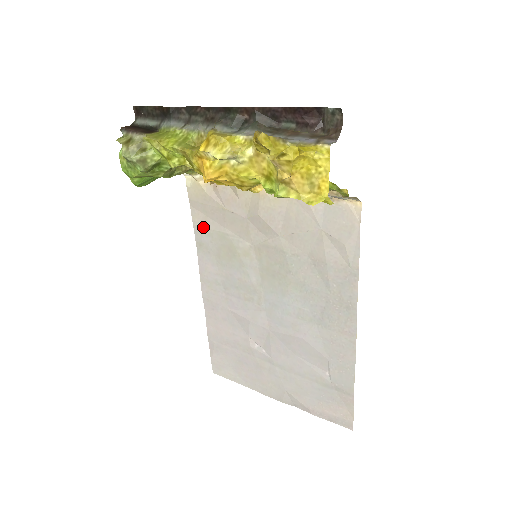
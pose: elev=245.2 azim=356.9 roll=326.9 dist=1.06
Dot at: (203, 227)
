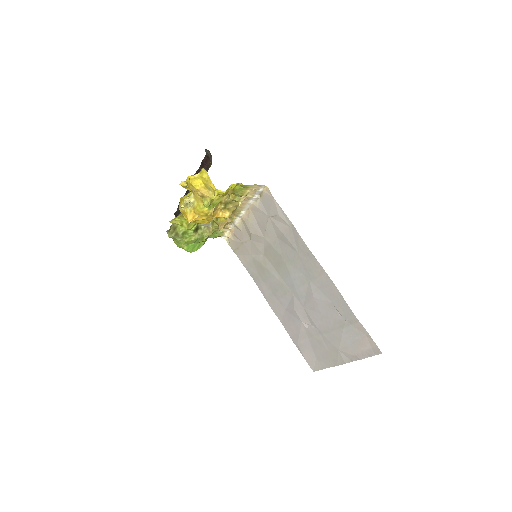
Dot at: (246, 263)
